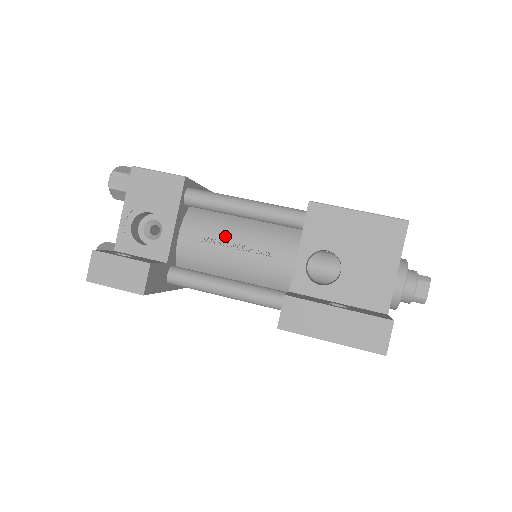
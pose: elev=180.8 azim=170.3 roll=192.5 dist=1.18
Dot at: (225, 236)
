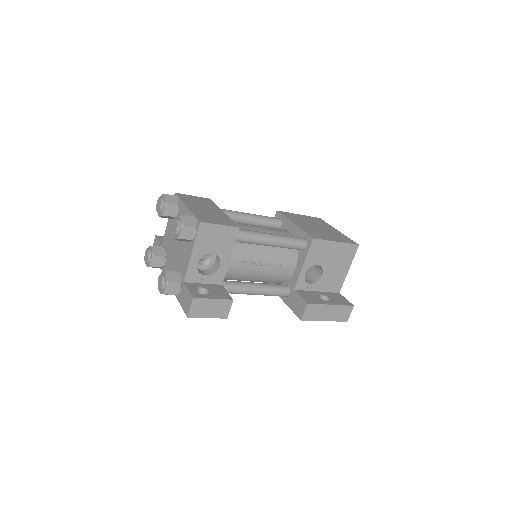
Dot at: (255, 259)
